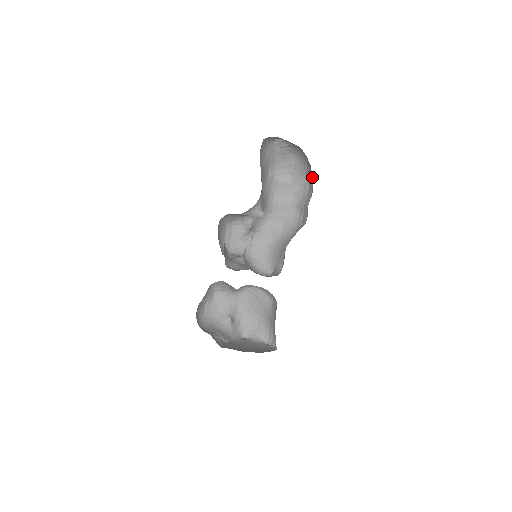
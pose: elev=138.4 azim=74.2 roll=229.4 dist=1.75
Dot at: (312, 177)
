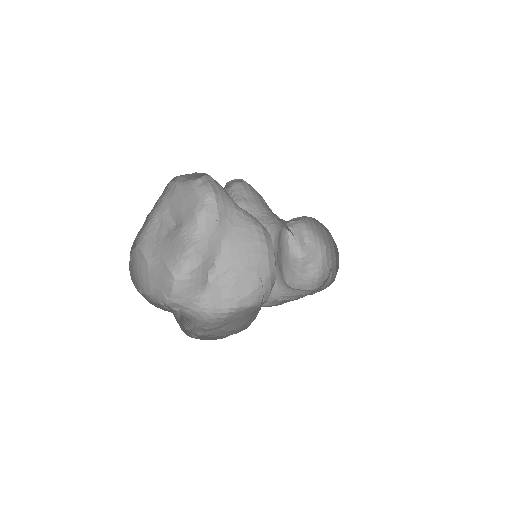
Dot at: (338, 263)
